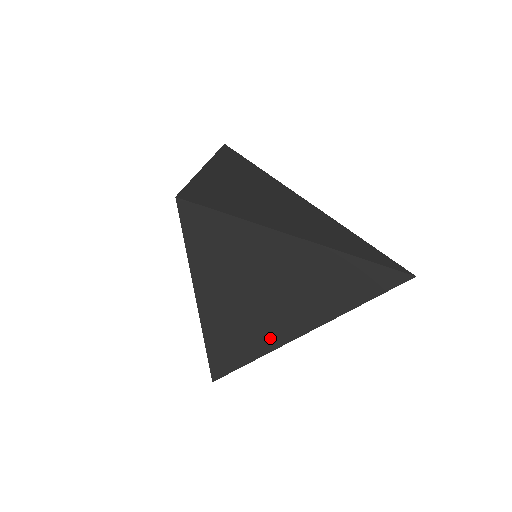
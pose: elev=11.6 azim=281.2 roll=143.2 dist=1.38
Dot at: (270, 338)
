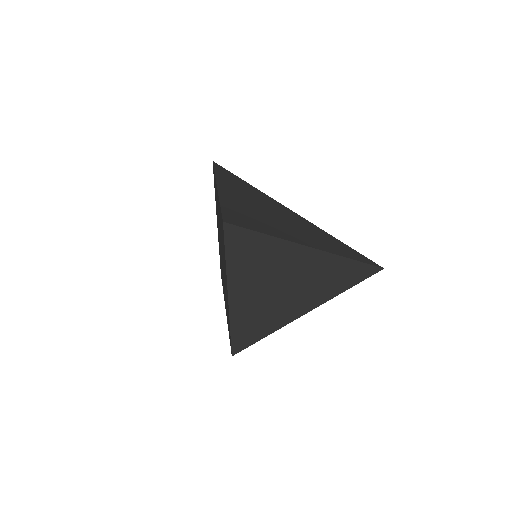
Dot at: (281, 319)
